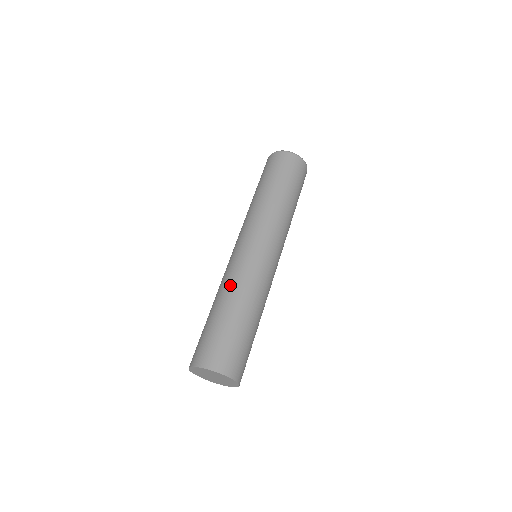
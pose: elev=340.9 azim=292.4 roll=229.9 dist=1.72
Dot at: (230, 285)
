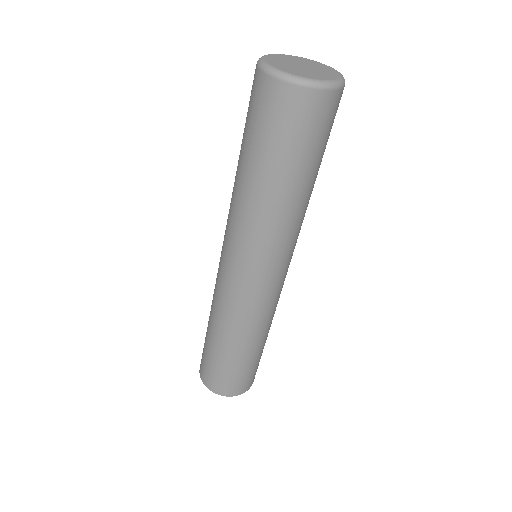
Dot at: (221, 320)
